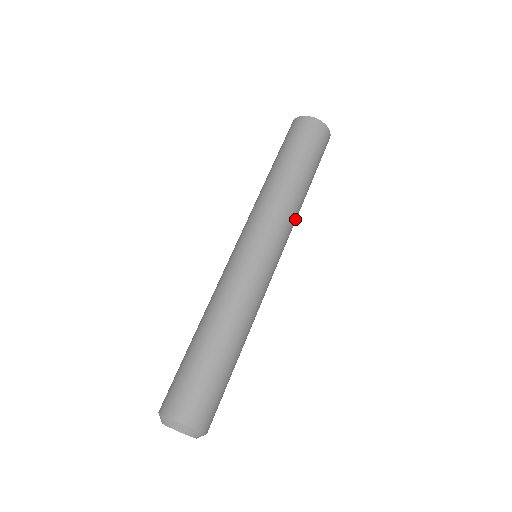
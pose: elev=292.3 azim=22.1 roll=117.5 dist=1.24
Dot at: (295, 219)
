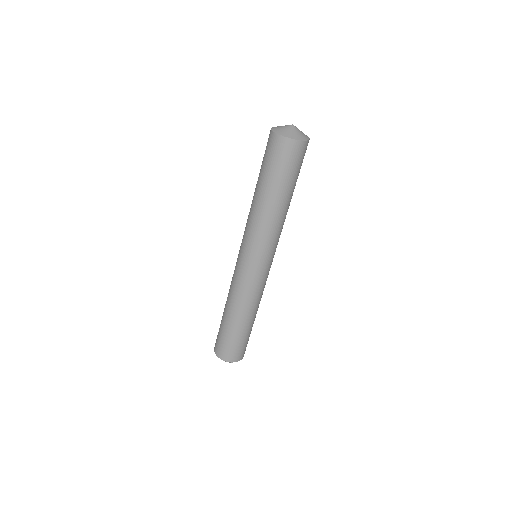
Dot at: (278, 229)
